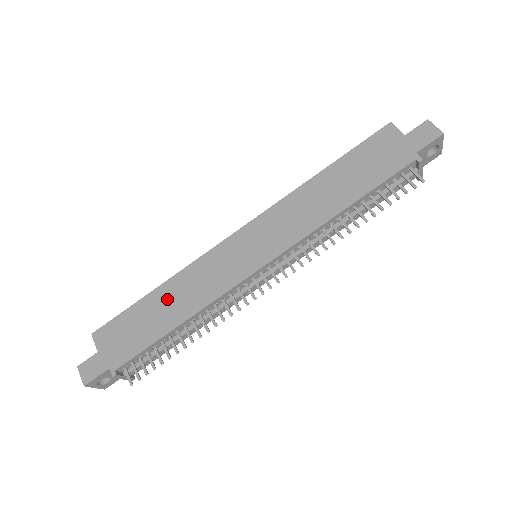
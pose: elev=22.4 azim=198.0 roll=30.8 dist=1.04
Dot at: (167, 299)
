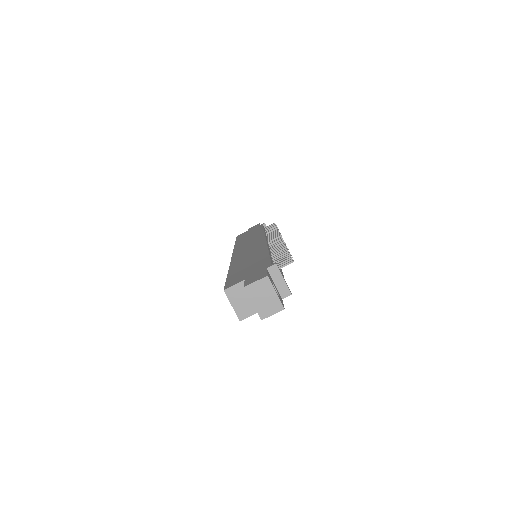
Dot at: (243, 263)
